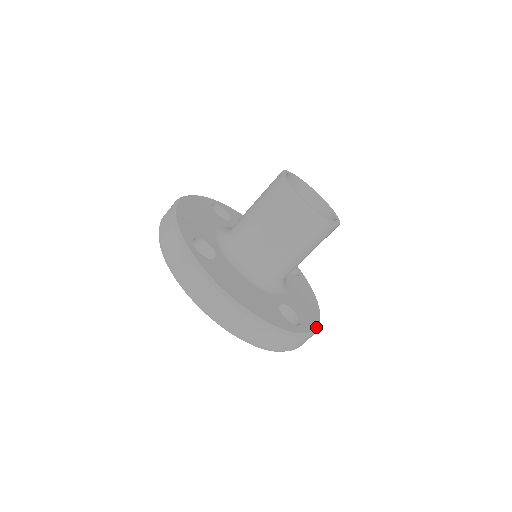
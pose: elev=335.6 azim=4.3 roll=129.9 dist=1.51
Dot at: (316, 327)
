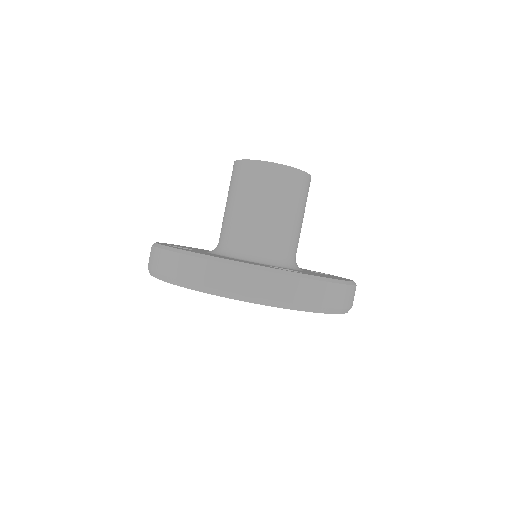
Dot at: (333, 279)
